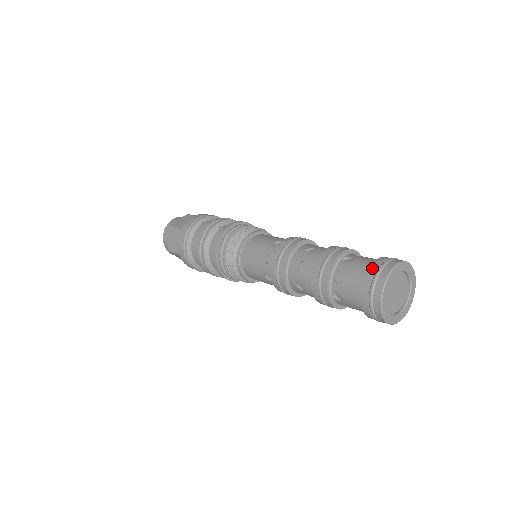
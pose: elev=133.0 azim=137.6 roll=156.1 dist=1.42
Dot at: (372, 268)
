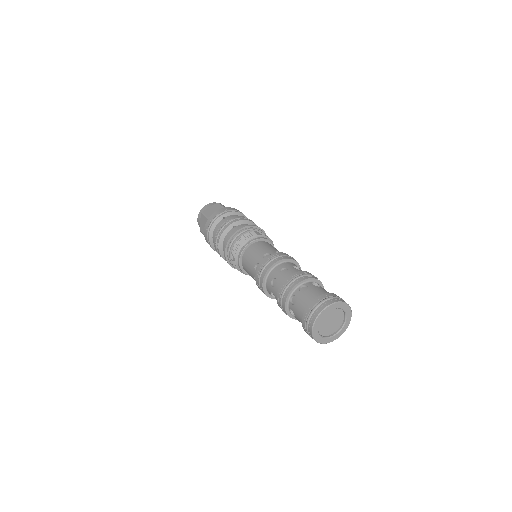
Dot at: (313, 303)
